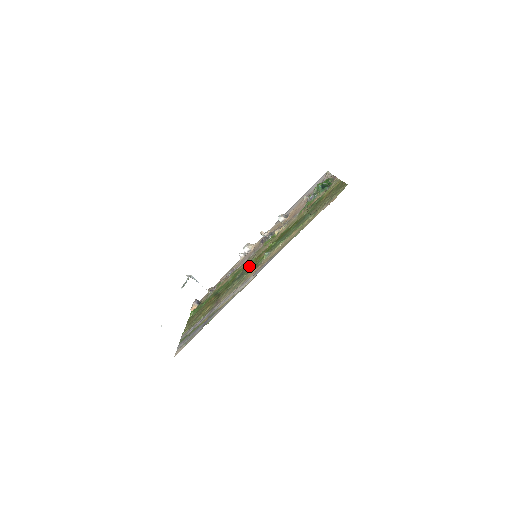
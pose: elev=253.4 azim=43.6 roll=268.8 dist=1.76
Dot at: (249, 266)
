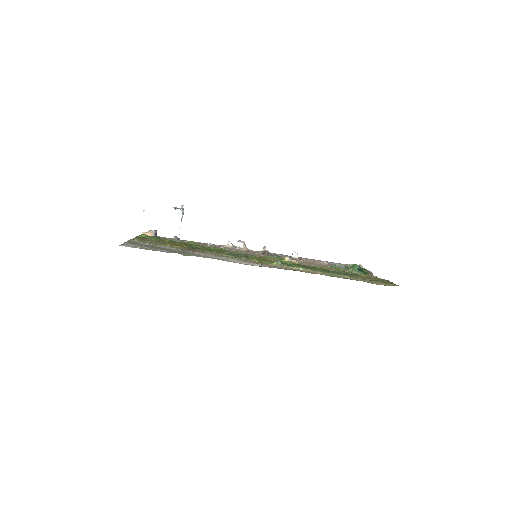
Dot at: (248, 256)
